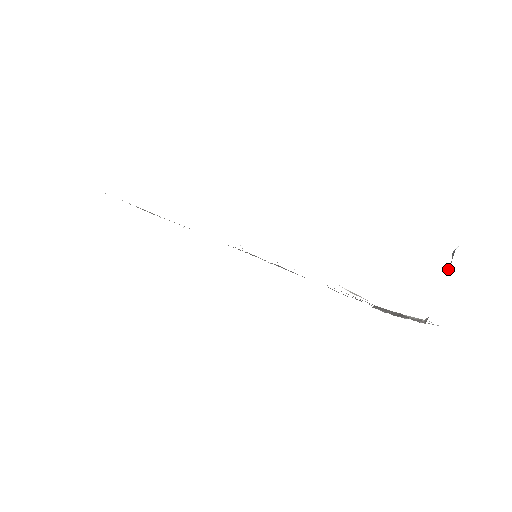
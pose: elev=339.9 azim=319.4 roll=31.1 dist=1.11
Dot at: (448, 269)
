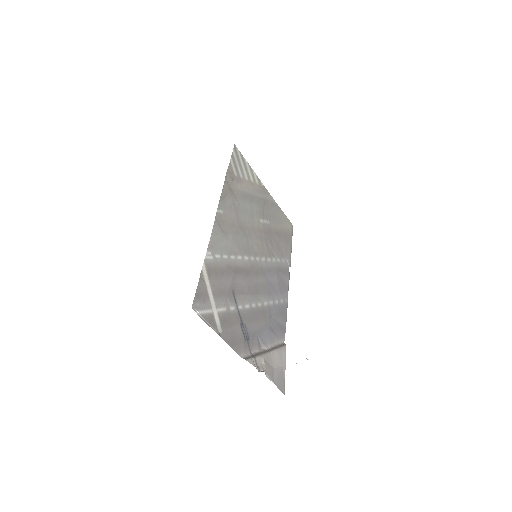
Dot at: occluded
